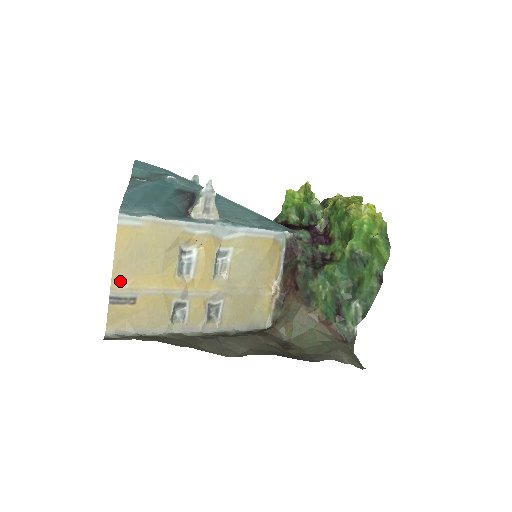
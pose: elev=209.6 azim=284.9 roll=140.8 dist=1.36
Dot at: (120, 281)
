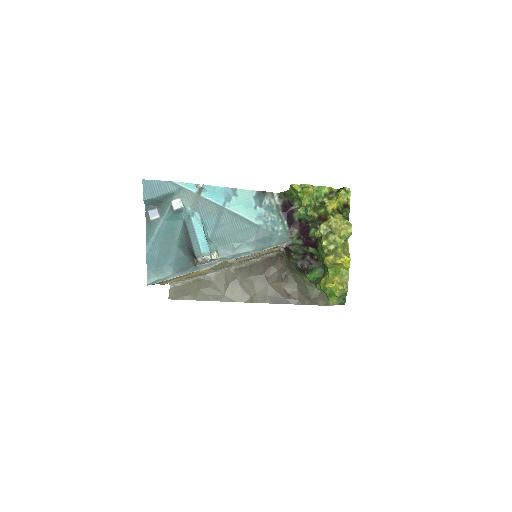
Dot at: (166, 282)
